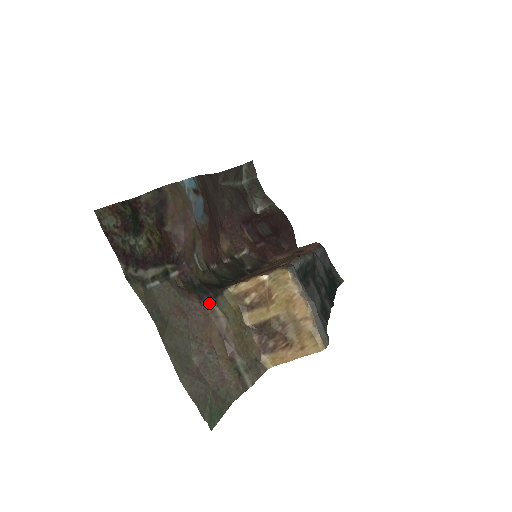
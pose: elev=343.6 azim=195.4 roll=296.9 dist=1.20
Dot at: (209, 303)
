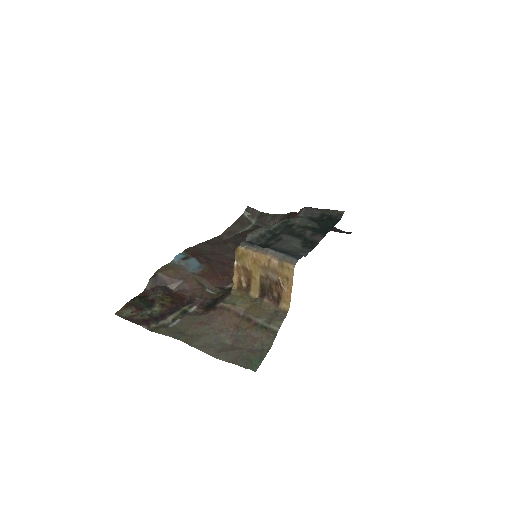
Dot at: (219, 306)
